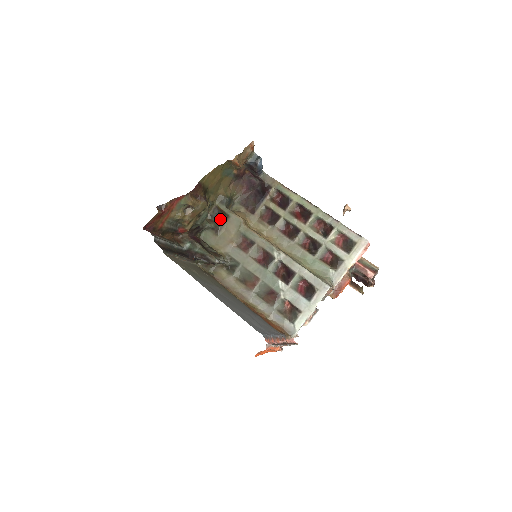
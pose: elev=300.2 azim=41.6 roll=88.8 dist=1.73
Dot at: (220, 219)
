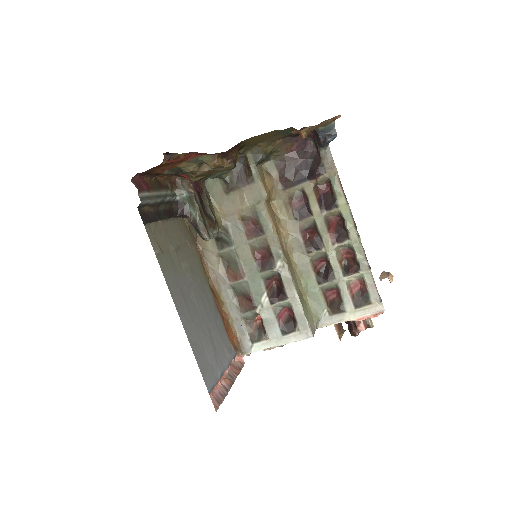
Dot at: (241, 175)
